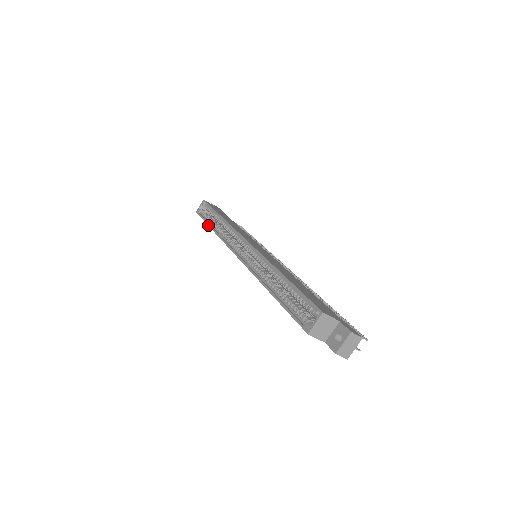
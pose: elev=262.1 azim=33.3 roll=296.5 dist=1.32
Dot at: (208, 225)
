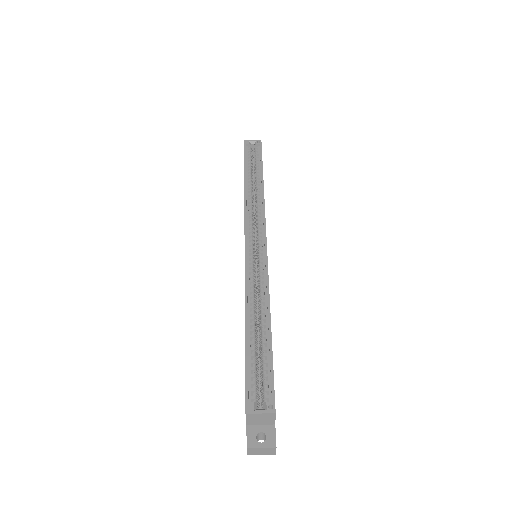
Dot at: (245, 172)
